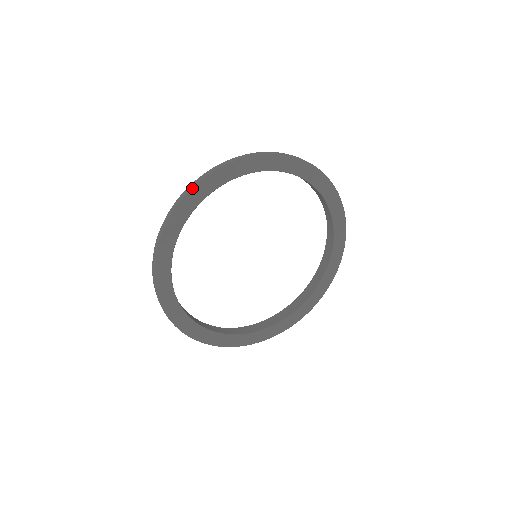
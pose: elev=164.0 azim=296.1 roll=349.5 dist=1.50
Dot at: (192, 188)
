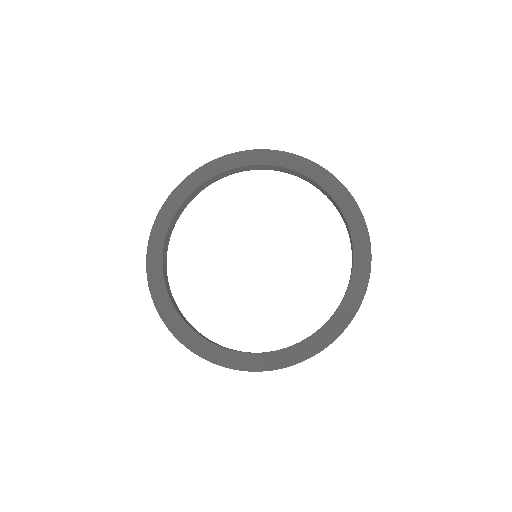
Dot at: (197, 170)
